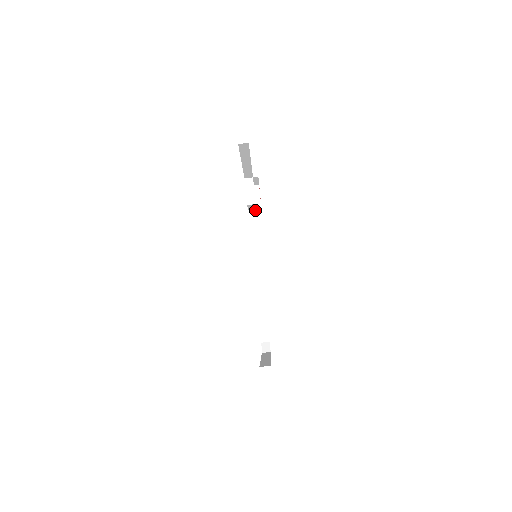
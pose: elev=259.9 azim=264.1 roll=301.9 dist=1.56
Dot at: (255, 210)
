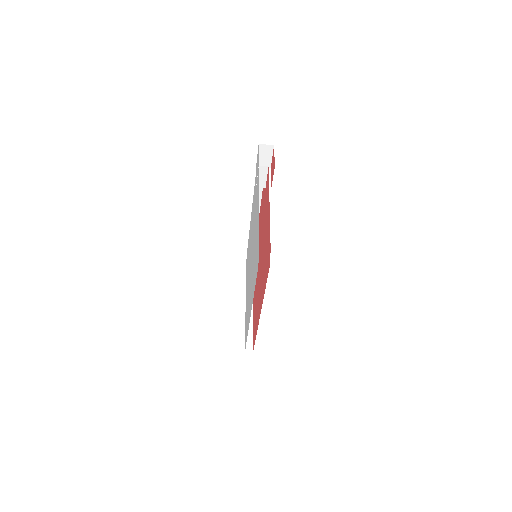
Dot at: occluded
